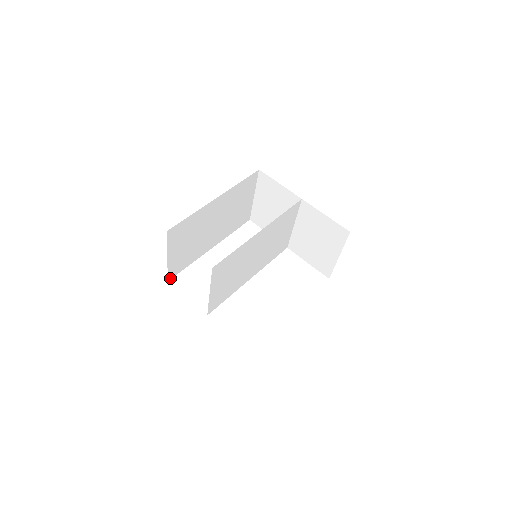
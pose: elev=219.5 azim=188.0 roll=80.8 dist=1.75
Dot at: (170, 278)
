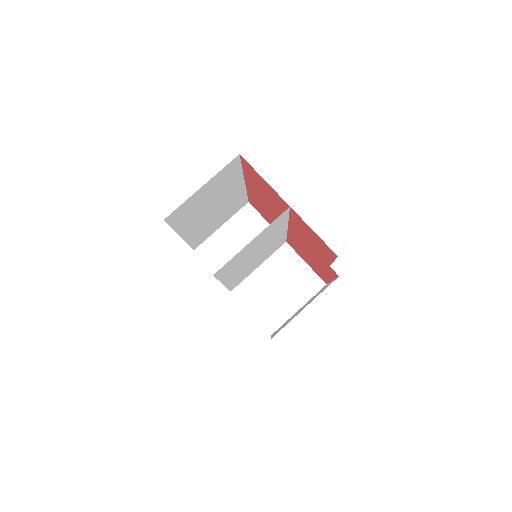
Dot at: (166, 219)
